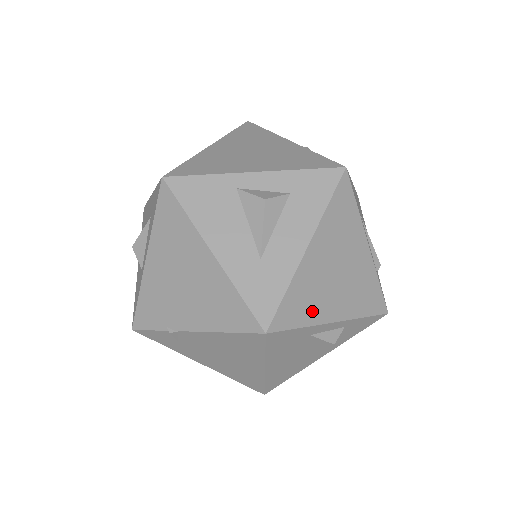
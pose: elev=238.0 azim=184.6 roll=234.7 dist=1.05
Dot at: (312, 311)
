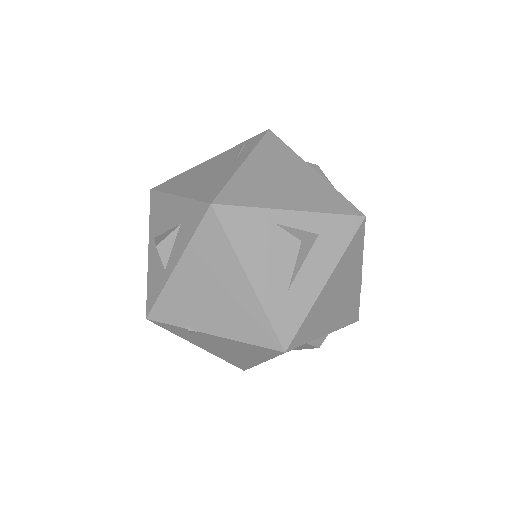
Dot at: (316, 330)
